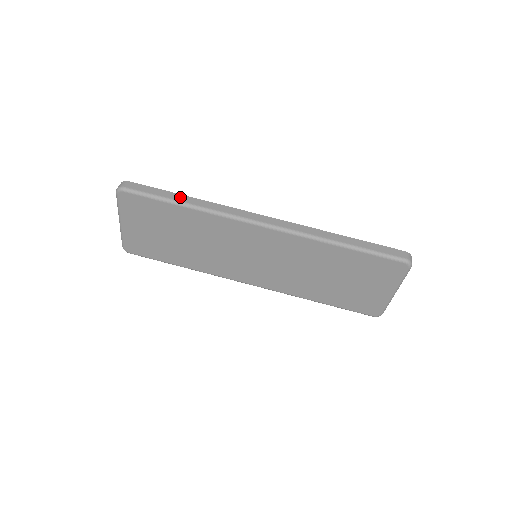
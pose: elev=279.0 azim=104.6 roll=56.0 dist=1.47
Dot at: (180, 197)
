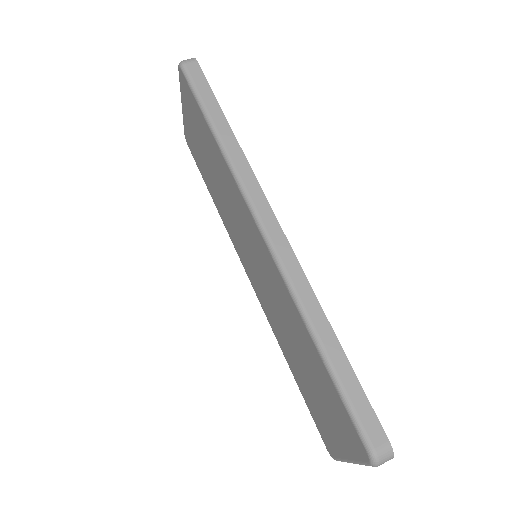
Dot at: (220, 119)
